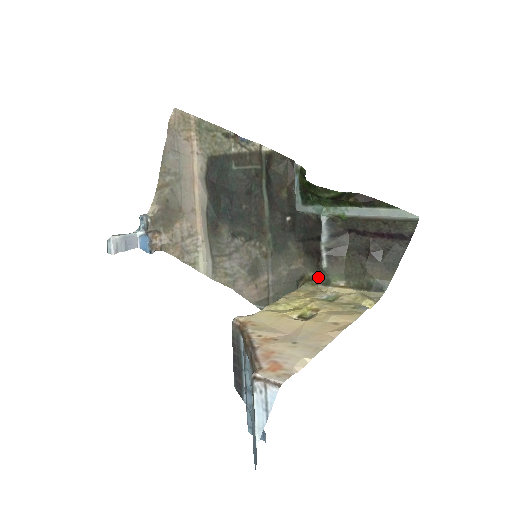
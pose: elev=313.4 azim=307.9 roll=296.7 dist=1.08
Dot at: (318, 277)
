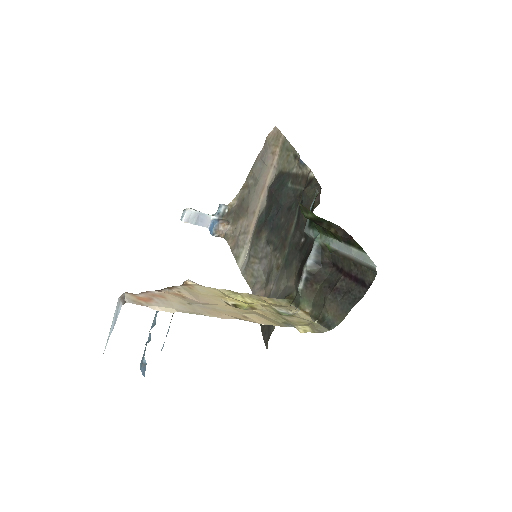
Dot at: (295, 297)
